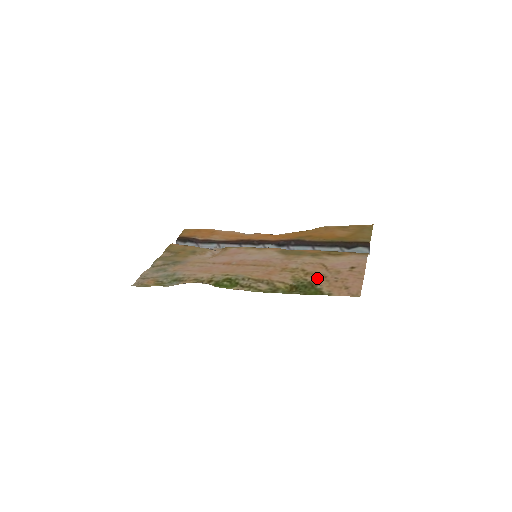
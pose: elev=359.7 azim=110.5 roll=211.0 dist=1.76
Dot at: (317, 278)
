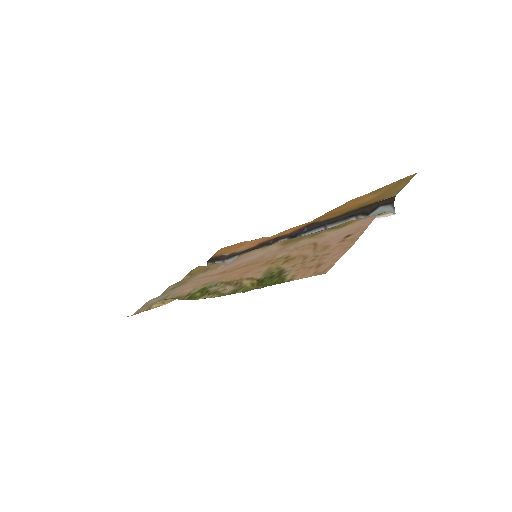
Dot at: (293, 262)
